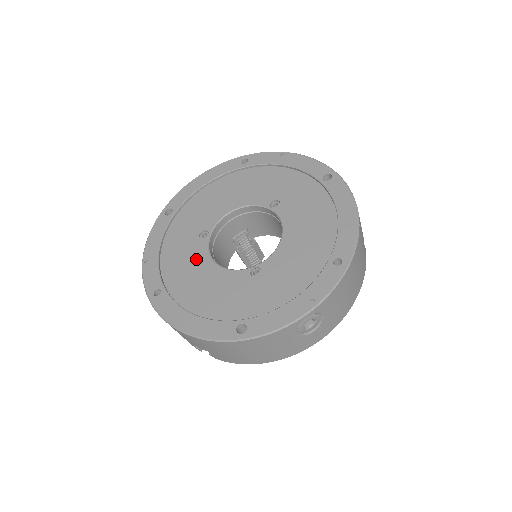
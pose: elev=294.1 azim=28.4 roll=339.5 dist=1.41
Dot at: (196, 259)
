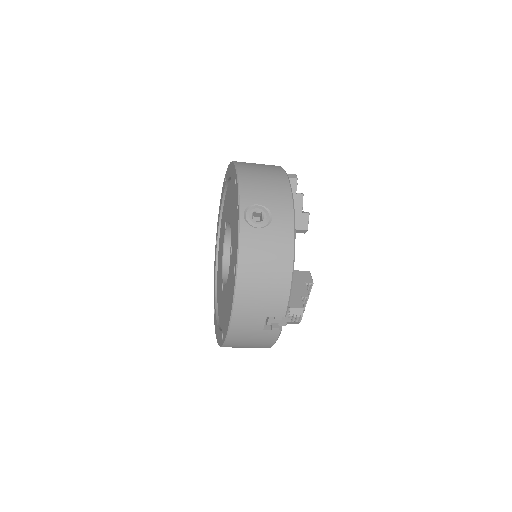
Dot at: (224, 298)
